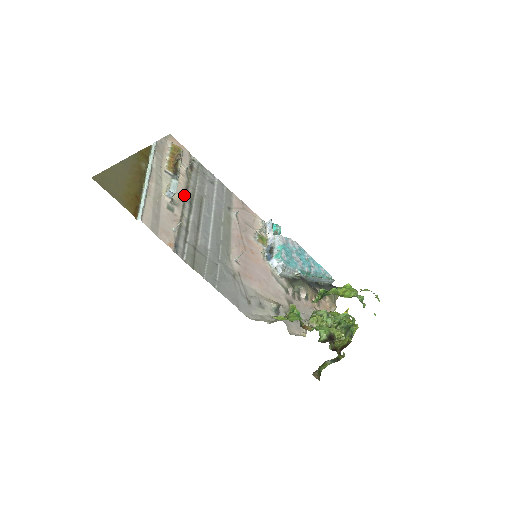
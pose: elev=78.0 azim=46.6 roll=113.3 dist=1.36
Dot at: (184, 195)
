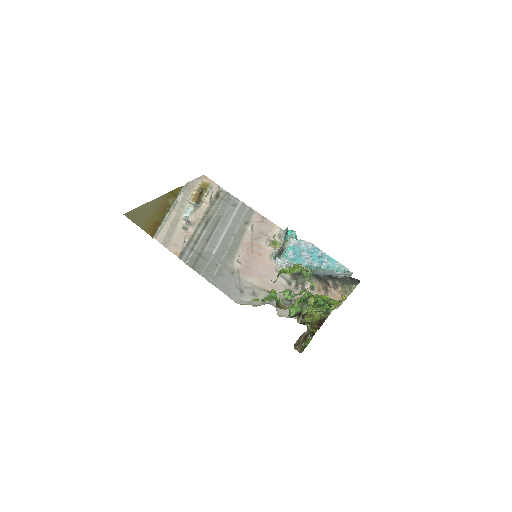
Dot at: (202, 217)
